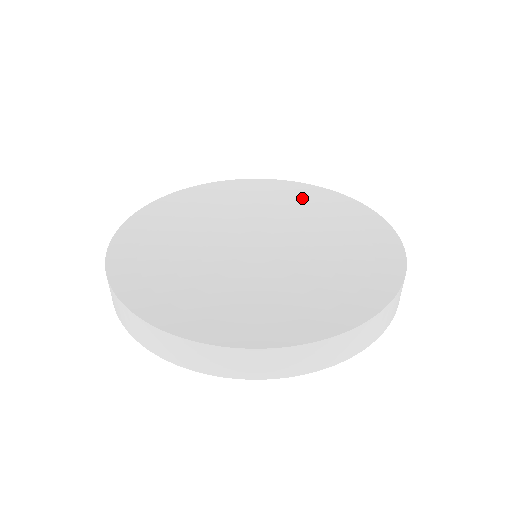
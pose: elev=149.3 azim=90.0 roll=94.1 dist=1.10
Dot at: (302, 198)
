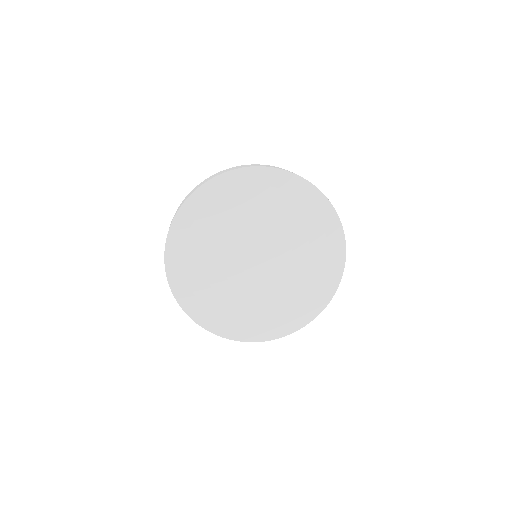
Dot at: (279, 192)
